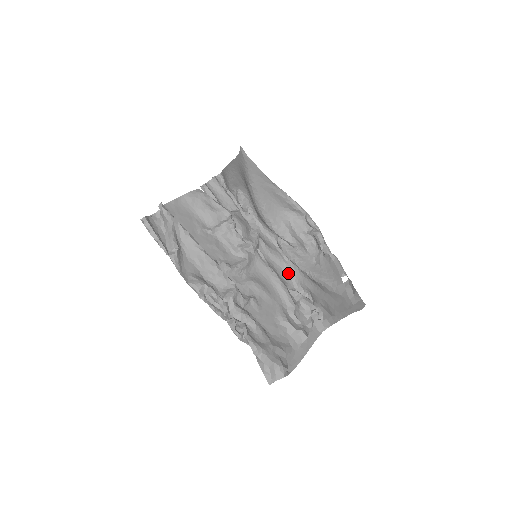
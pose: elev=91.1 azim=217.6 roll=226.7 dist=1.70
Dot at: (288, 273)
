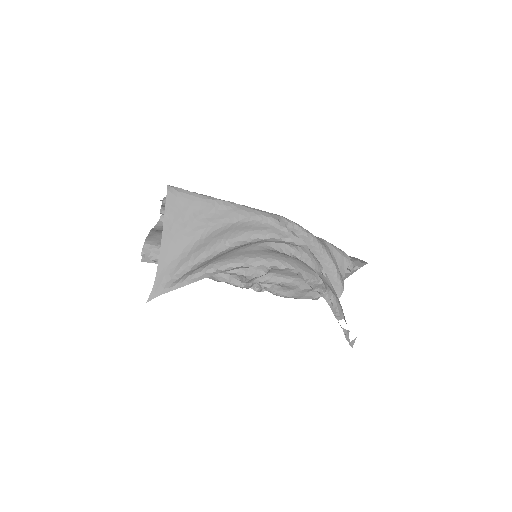
Dot at: occluded
